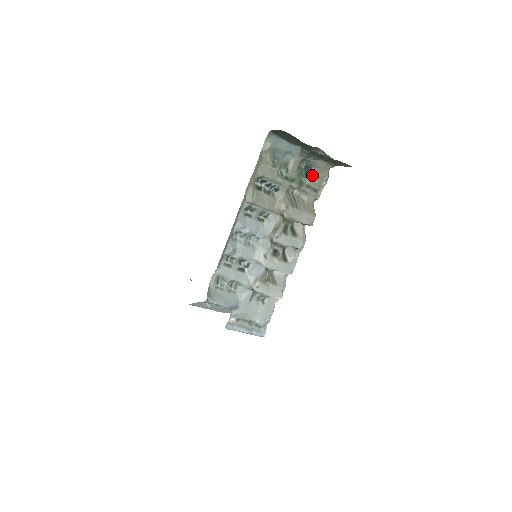
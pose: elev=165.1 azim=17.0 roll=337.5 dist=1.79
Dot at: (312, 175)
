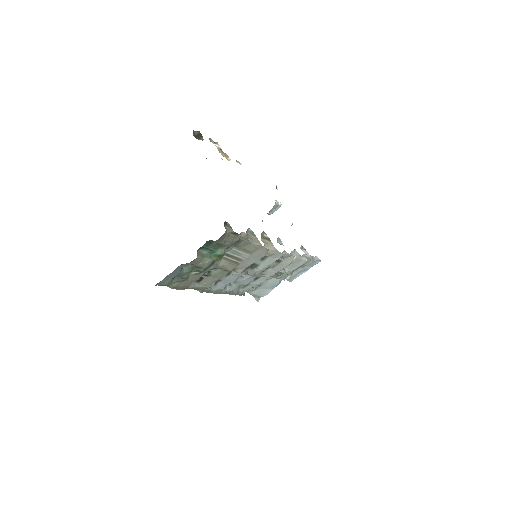
Dot at: (219, 242)
